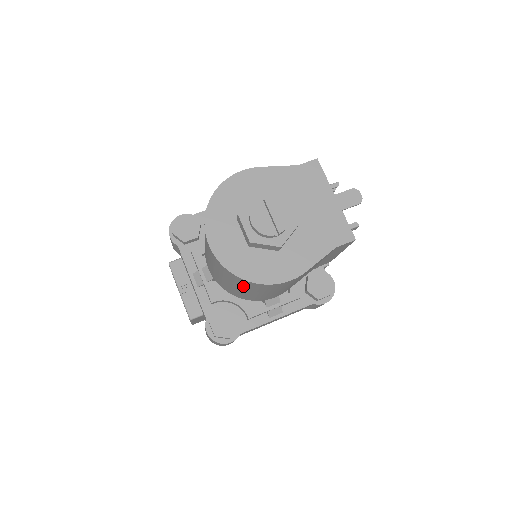
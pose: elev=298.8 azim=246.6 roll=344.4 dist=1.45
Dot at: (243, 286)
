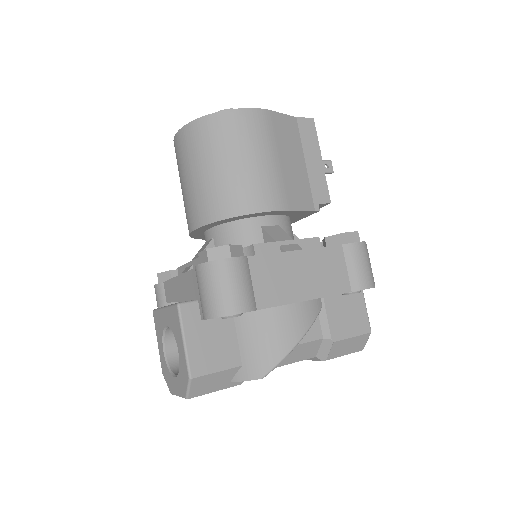
Dot at: (216, 145)
